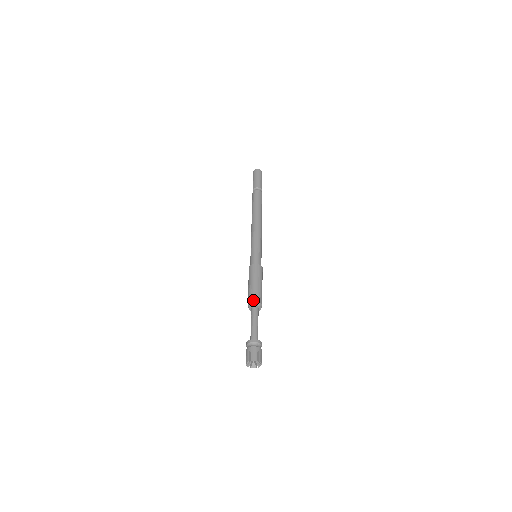
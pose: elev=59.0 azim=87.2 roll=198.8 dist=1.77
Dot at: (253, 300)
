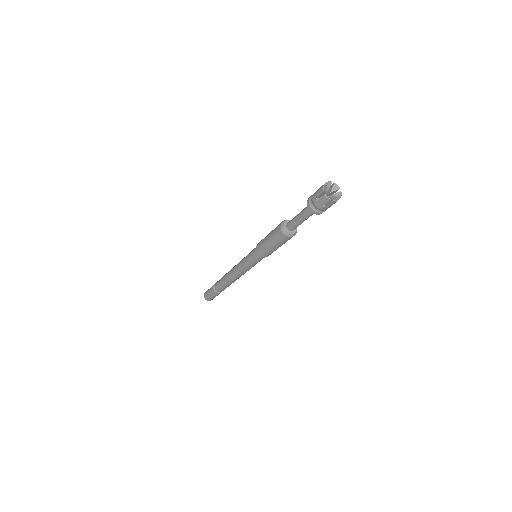
Dot at: occluded
